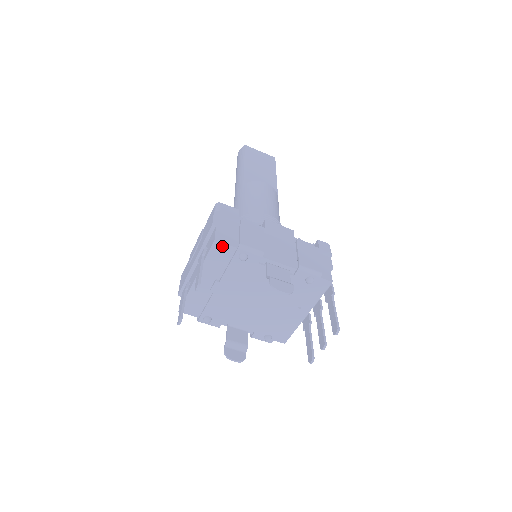
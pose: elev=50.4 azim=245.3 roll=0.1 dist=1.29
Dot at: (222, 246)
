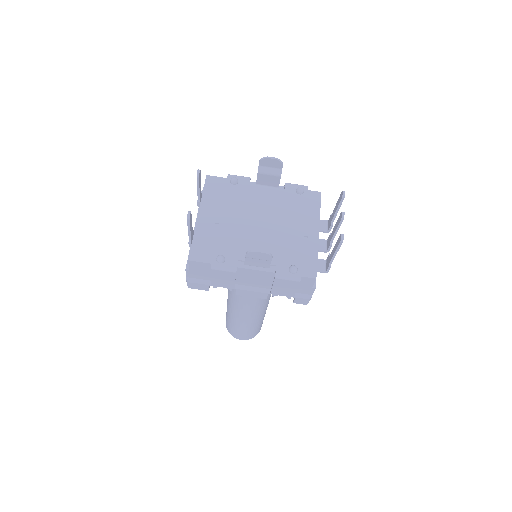
Dot at: (214, 179)
